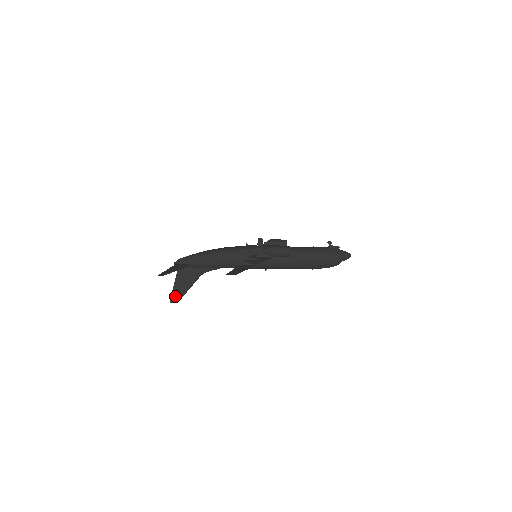
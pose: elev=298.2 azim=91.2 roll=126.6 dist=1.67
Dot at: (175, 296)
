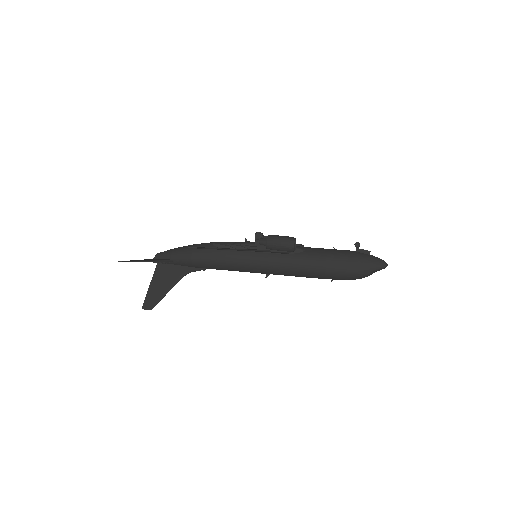
Dot at: (149, 301)
